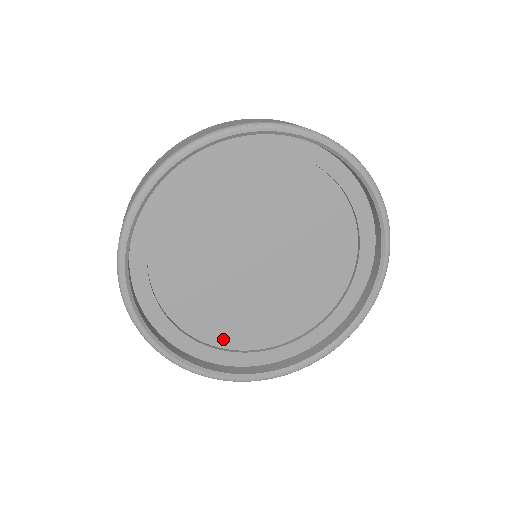
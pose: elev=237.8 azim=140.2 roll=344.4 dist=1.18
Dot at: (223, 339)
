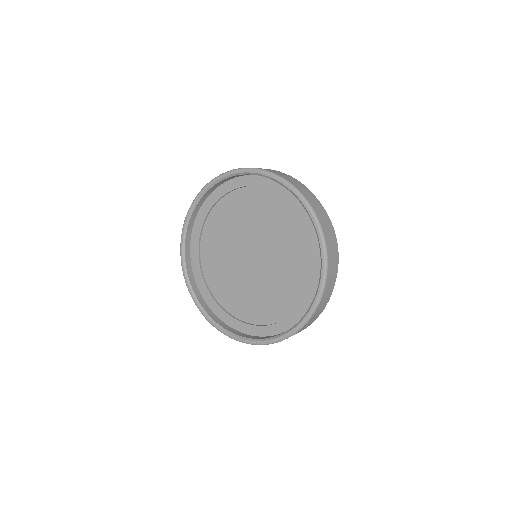
Dot at: (227, 303)
